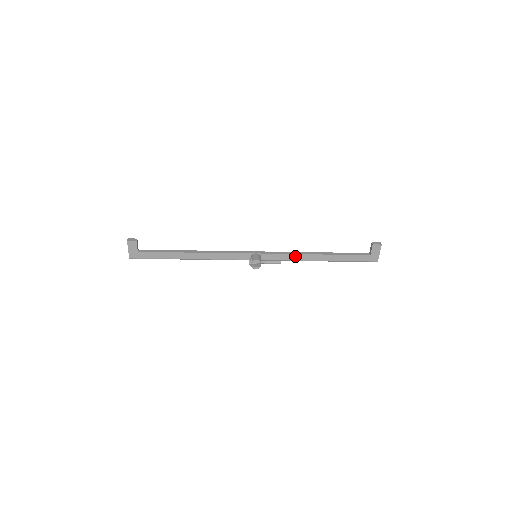
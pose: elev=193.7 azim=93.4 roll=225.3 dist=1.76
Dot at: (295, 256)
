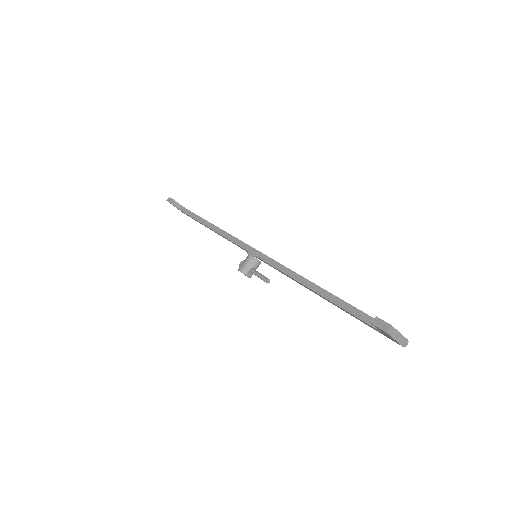
Dot at: (290, 277)
